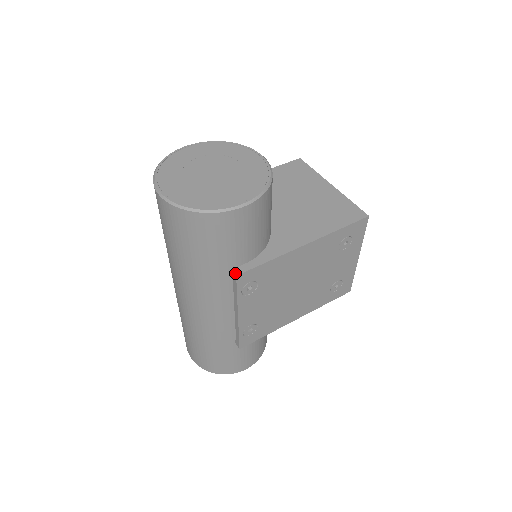
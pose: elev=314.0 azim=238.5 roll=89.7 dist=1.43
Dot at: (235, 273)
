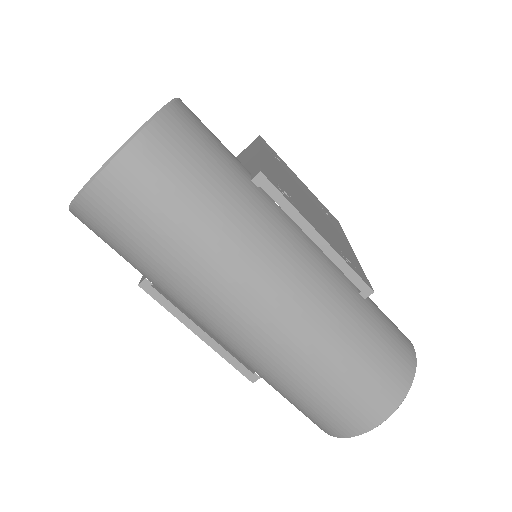
Dot at: (256, 174)
